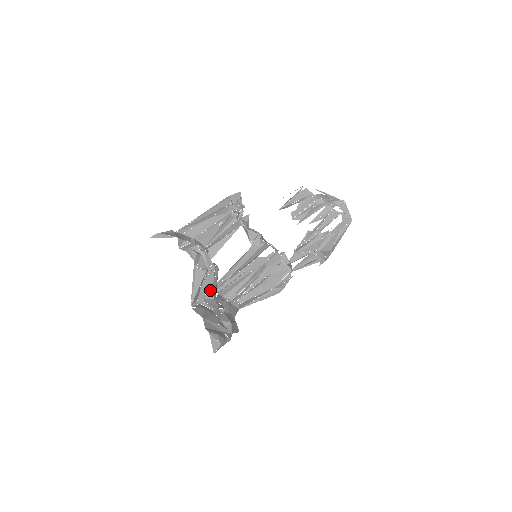
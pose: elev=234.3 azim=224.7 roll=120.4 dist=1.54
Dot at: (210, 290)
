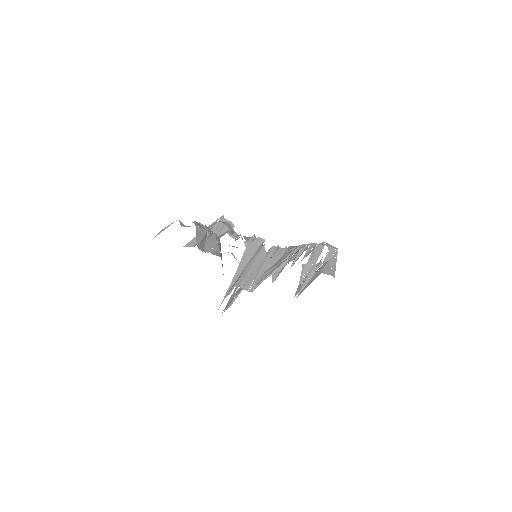
Dot at: (215, 250)
